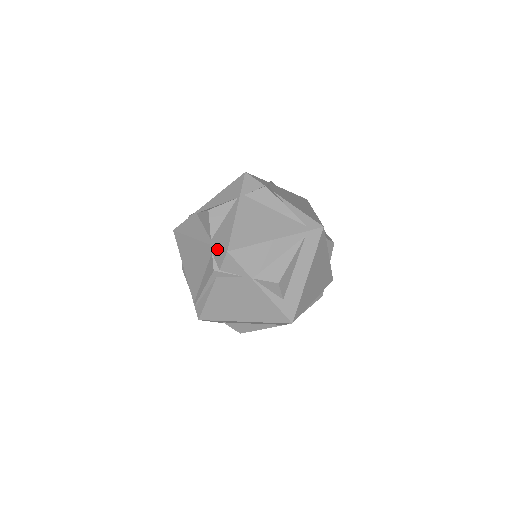
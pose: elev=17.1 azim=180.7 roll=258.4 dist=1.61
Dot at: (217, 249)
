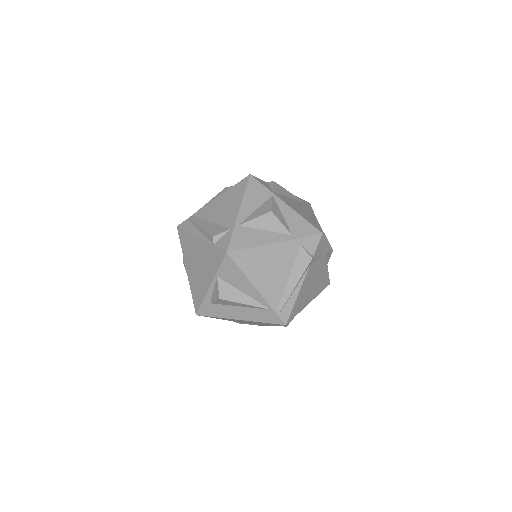
Dot at: (308, 238)
